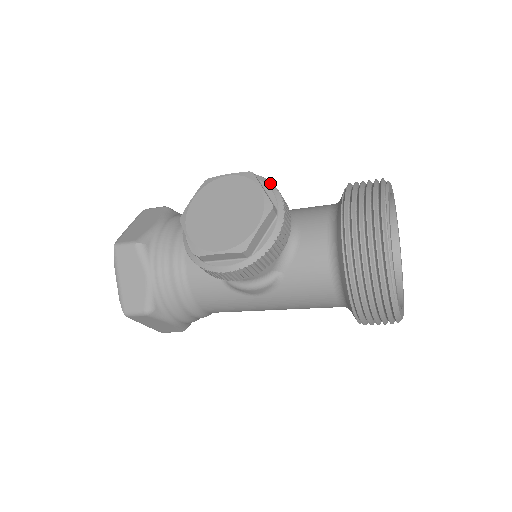
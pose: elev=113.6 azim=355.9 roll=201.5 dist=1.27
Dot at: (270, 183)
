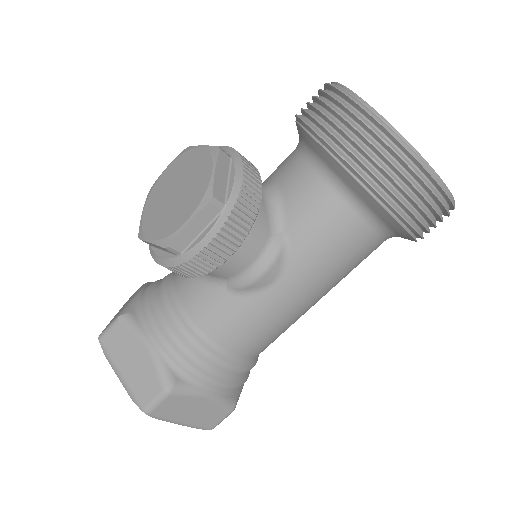
Dot at: occluded
